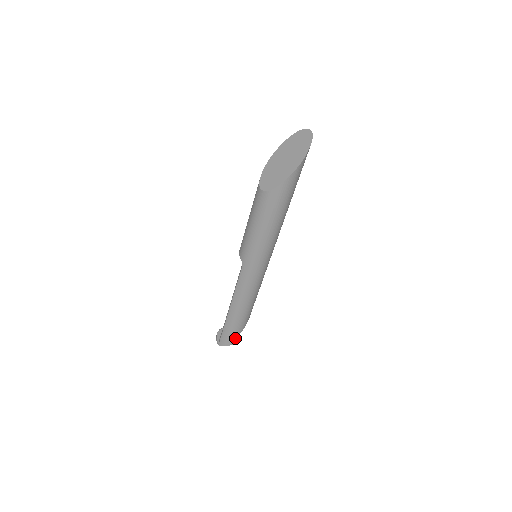
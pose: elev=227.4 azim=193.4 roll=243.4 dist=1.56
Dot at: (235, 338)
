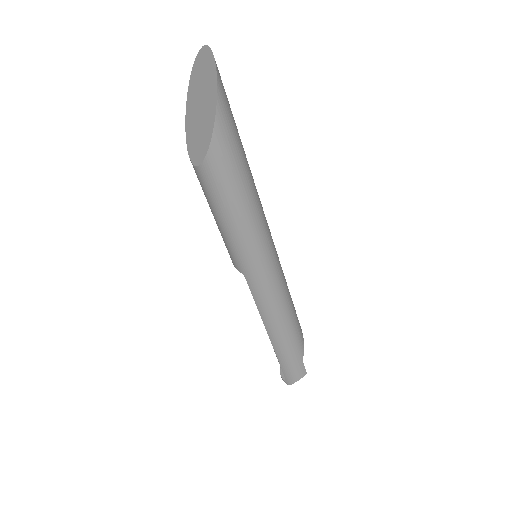
Dot at: (300, 367)
